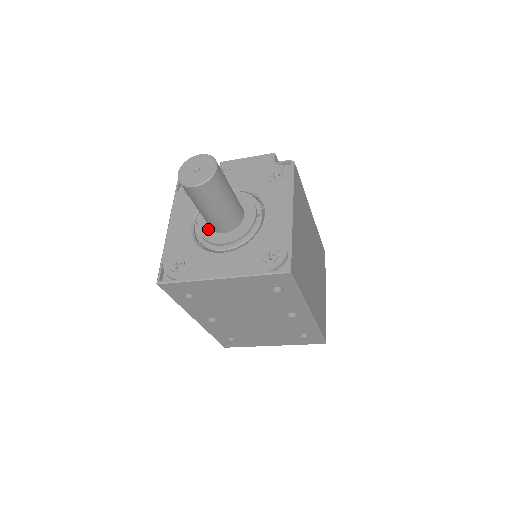
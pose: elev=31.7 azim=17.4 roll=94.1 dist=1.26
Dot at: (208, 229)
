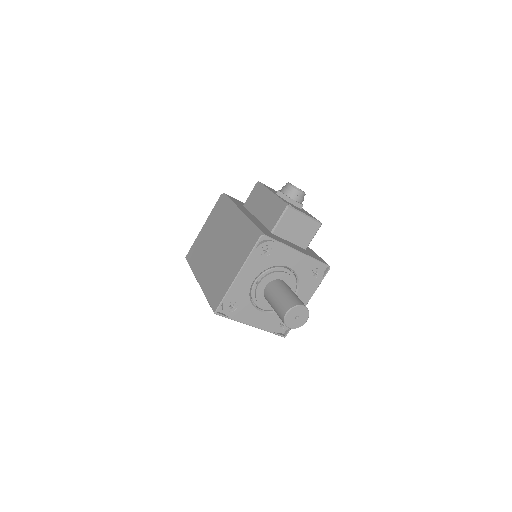
Dot at: (262, 294)
